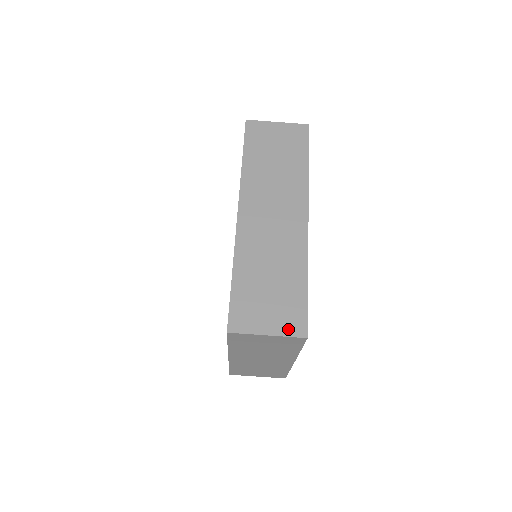
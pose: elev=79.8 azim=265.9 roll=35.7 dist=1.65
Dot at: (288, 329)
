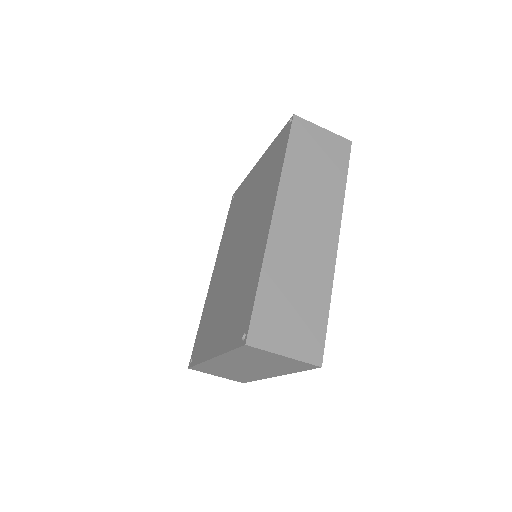
Dot at: (305, 354)
